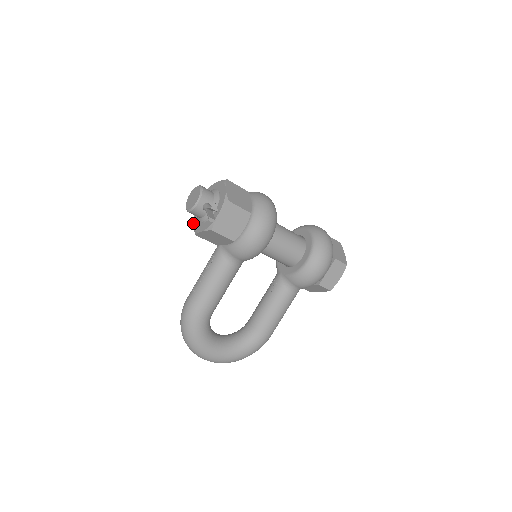
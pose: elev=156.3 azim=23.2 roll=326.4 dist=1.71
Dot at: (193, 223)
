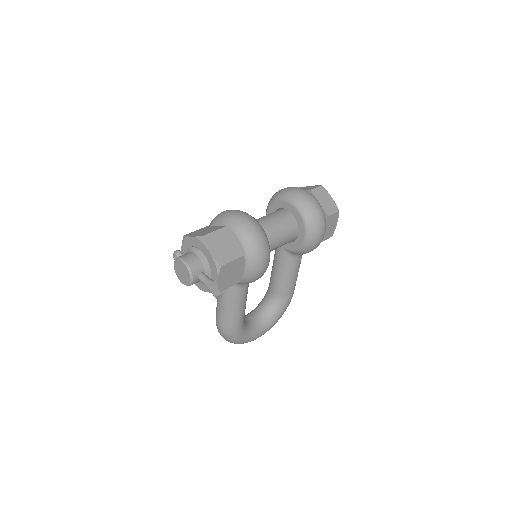
Dot at: occluded
